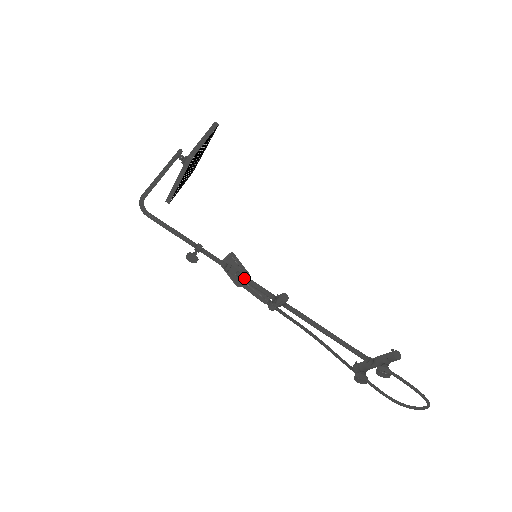
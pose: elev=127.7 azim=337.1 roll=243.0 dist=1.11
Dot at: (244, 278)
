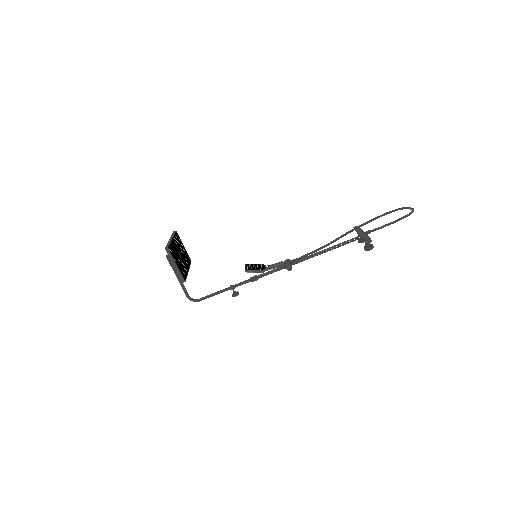
Dot at: occluded
